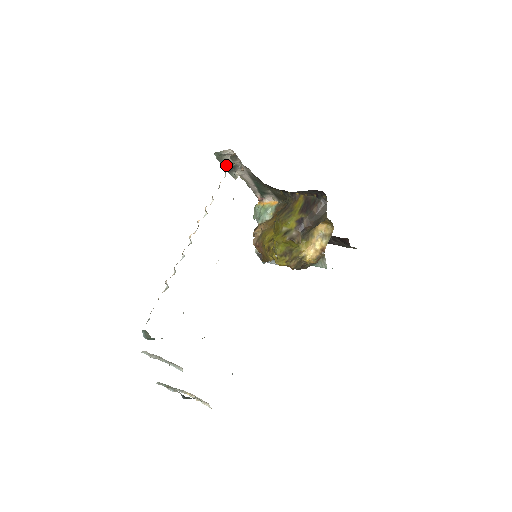
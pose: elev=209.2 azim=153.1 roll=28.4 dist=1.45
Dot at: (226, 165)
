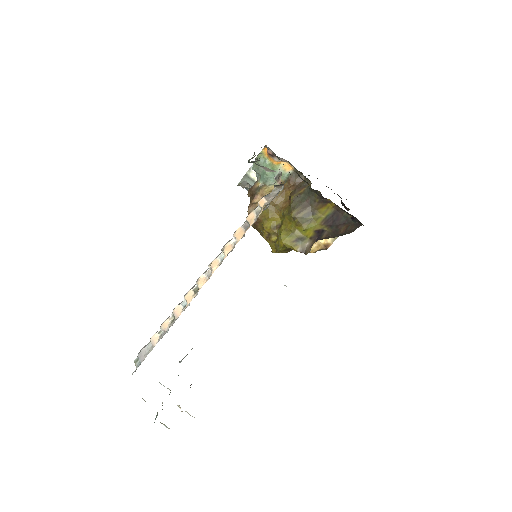
Dot at: (255, 161)
